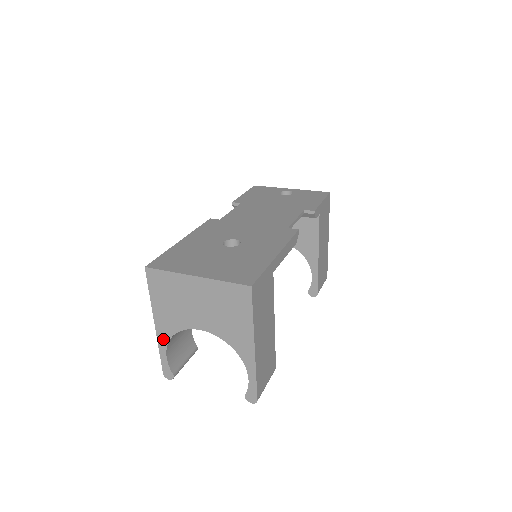
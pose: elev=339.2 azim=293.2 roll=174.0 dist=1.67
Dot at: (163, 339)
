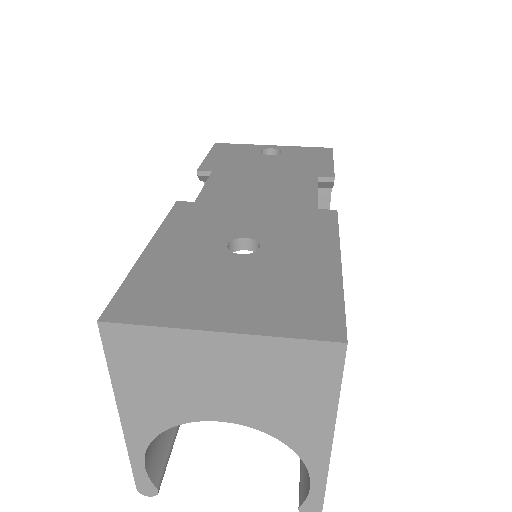
Dot at: (138, 440)
